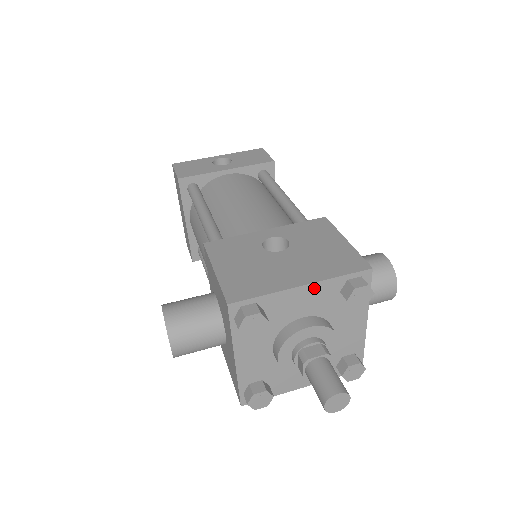
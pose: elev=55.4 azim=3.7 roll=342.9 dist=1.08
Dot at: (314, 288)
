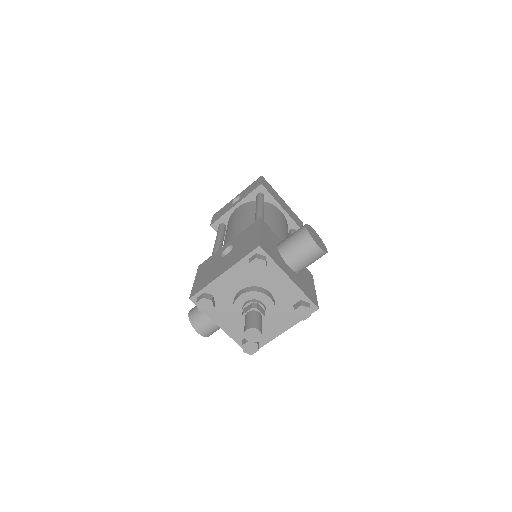
Dot at: (232, 272)
